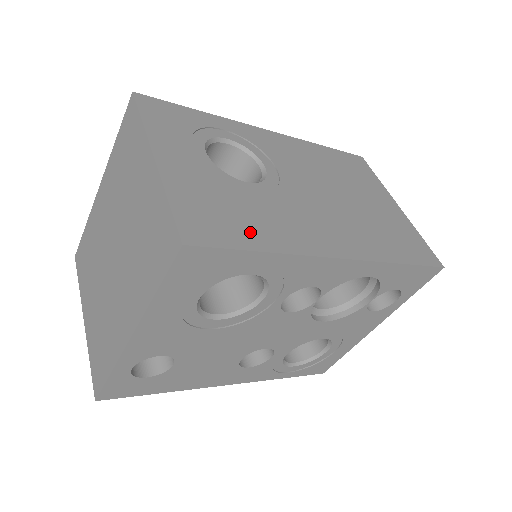
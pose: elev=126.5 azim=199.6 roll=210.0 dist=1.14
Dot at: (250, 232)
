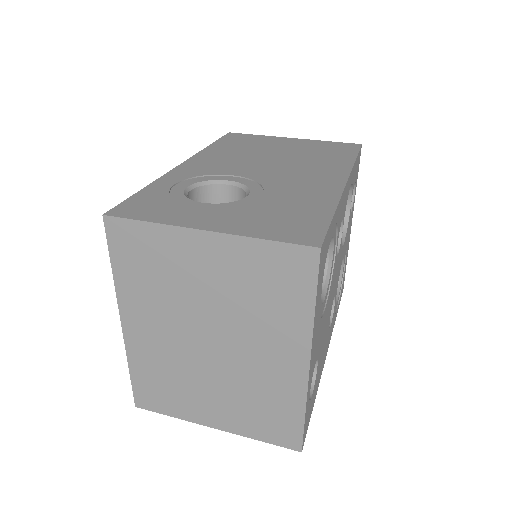
Dot at: (311, 212)
